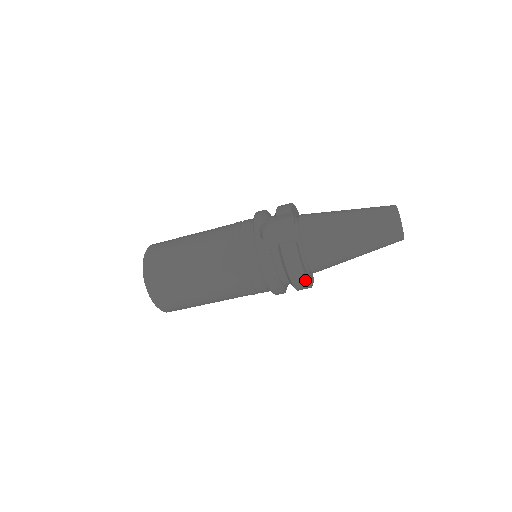
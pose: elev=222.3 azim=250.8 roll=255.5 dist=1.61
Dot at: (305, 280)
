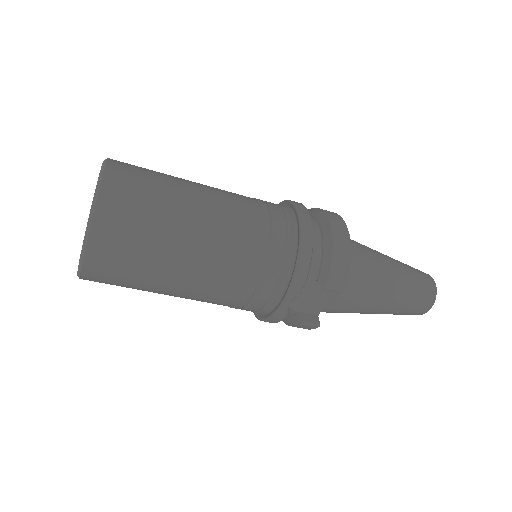
Dot at: occluded
